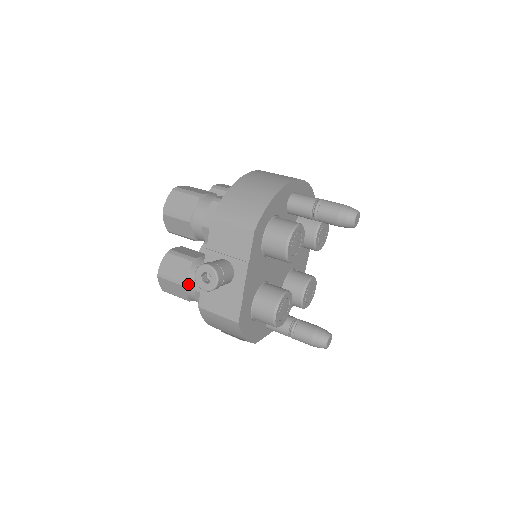
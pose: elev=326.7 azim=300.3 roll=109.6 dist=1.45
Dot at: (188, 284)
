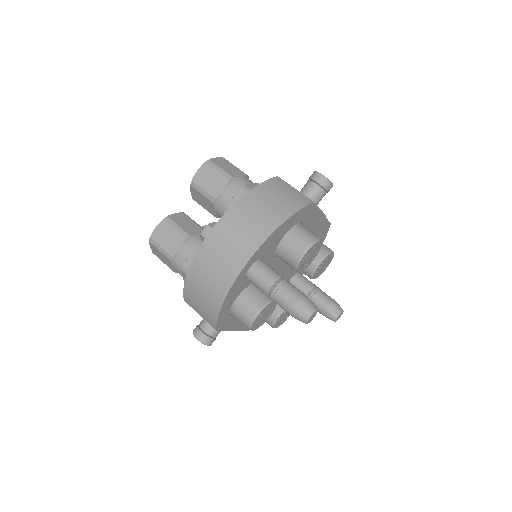
Dot at: occluded
